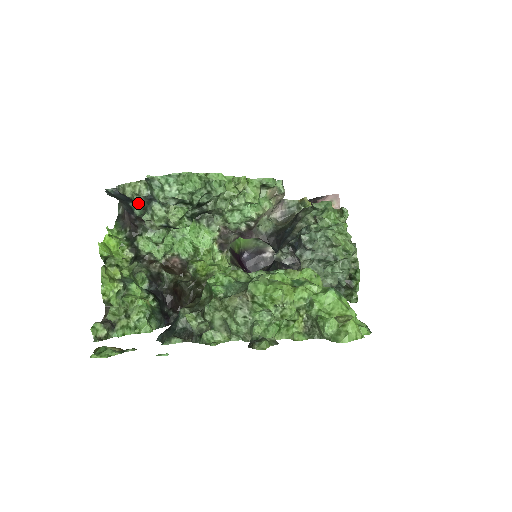
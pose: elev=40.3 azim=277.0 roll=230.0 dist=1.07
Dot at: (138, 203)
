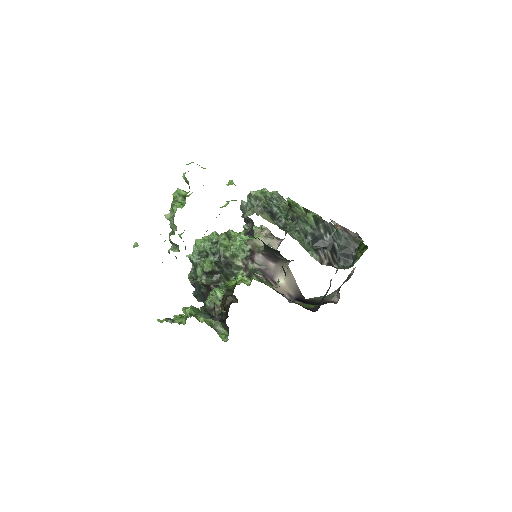
Dot at: (192, 275)
